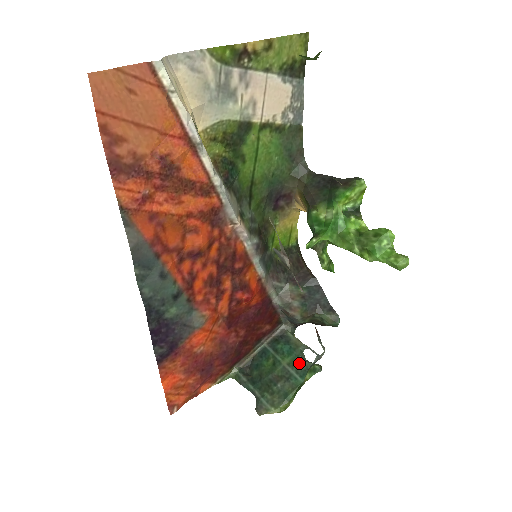
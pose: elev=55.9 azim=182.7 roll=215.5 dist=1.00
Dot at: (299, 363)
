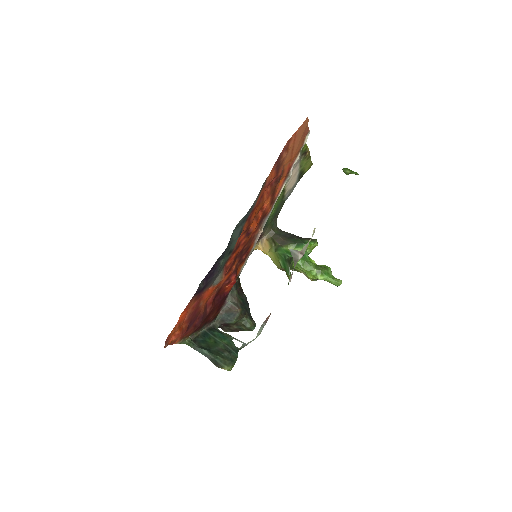
Dot at: (233, 345)
